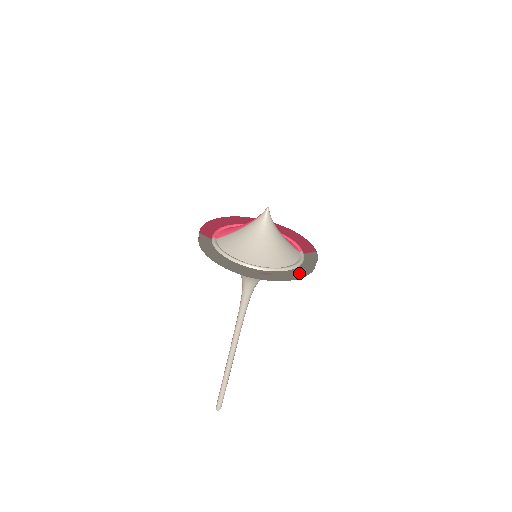
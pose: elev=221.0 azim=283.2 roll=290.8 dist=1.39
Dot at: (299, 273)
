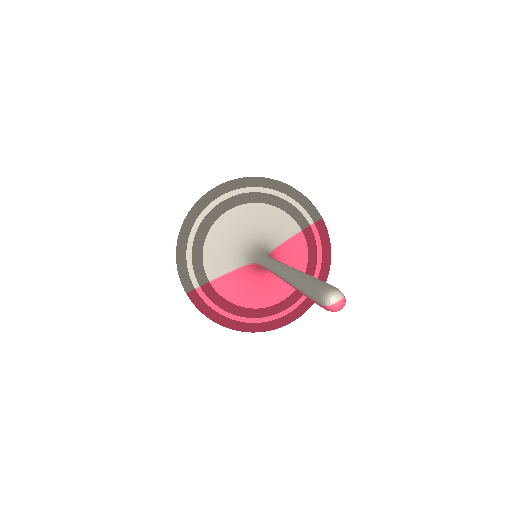
Dot at: occluded
